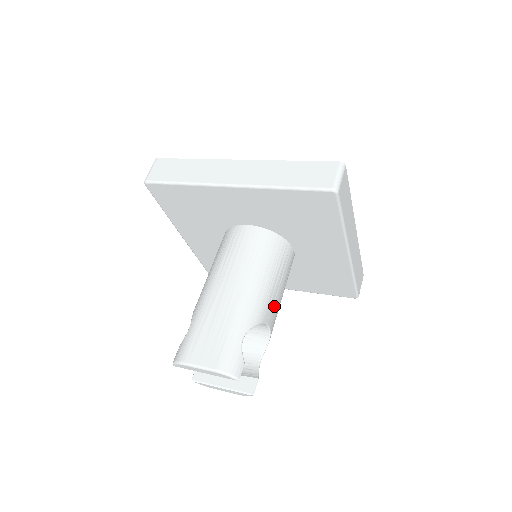
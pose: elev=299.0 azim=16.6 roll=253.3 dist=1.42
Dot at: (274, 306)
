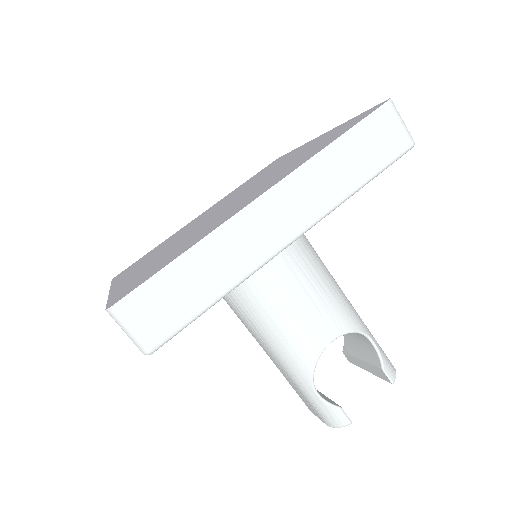
Dot at: (313, 322)
